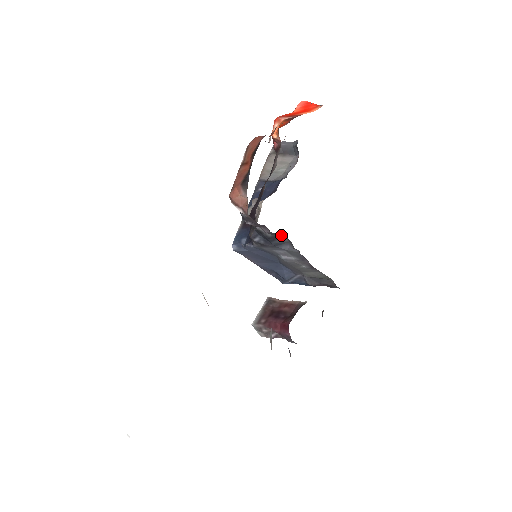
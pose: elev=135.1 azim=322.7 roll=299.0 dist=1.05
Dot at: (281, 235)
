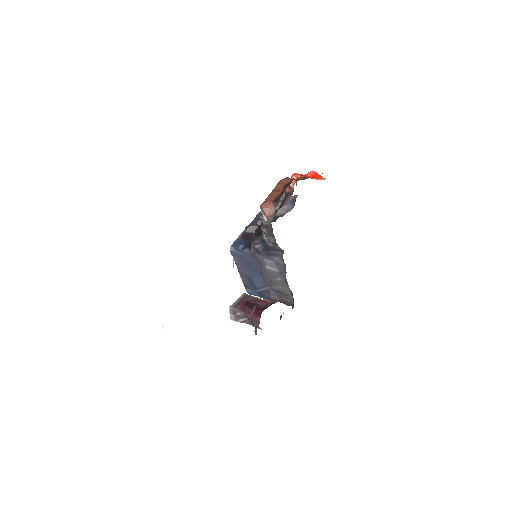
Dot at: (279, 248)
